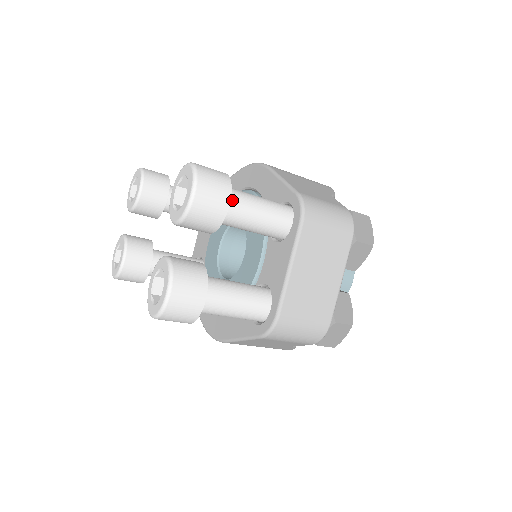
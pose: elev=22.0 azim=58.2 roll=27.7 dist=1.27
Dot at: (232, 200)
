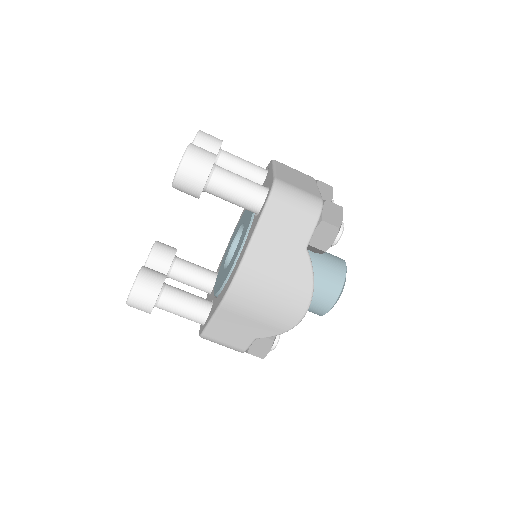
Dot at: (224, 151)
